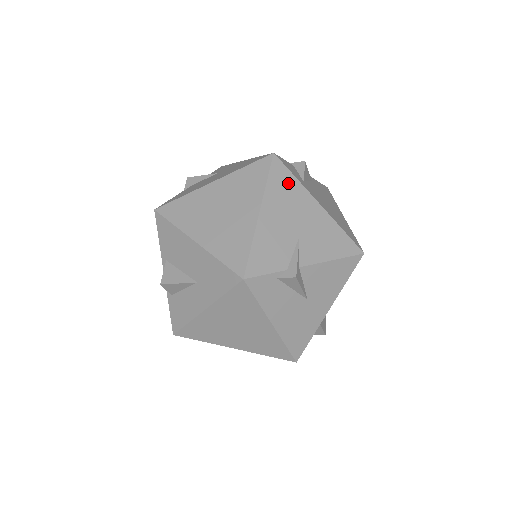
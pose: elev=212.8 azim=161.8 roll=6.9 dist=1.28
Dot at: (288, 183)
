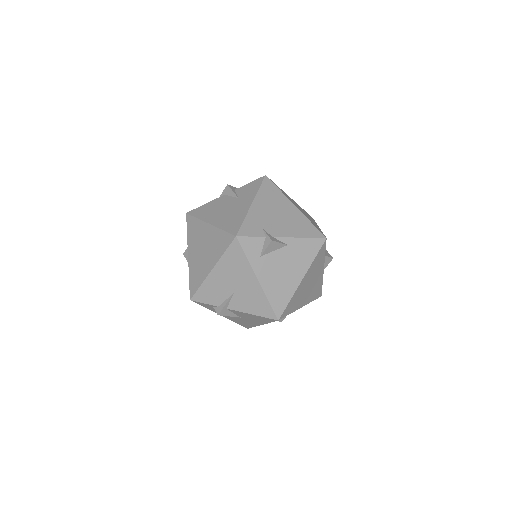
Dot at: (239, 259)
